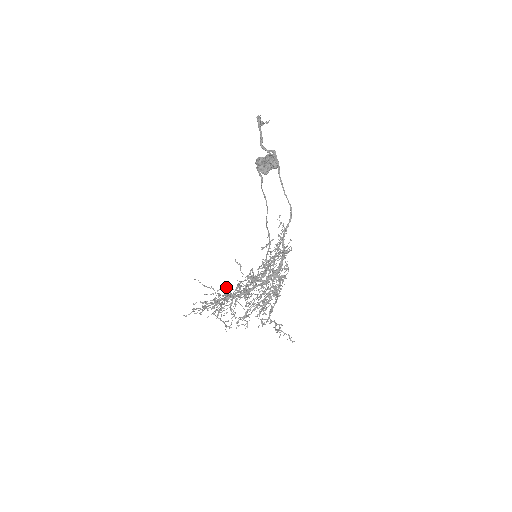
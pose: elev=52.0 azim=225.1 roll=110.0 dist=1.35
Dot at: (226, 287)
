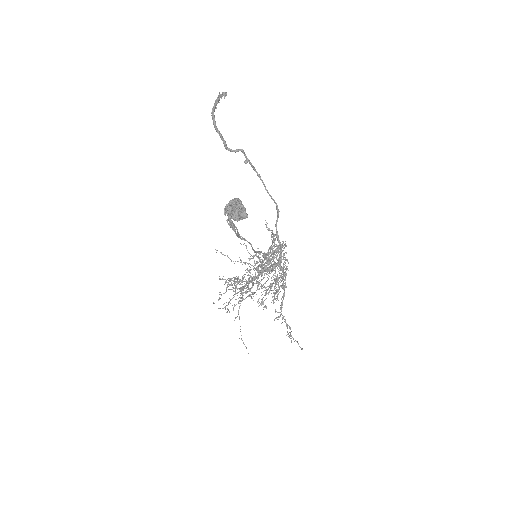
Dot at: (240, 262)
